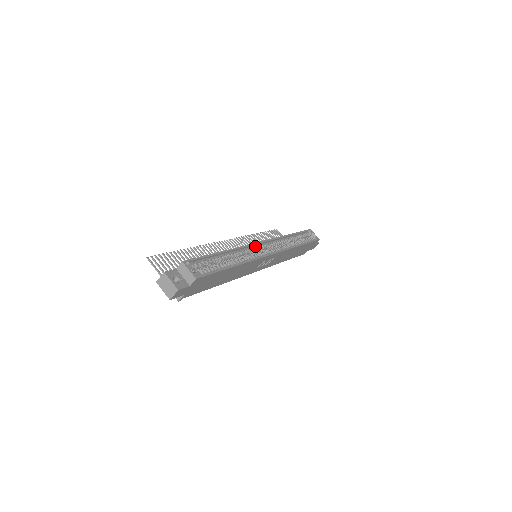
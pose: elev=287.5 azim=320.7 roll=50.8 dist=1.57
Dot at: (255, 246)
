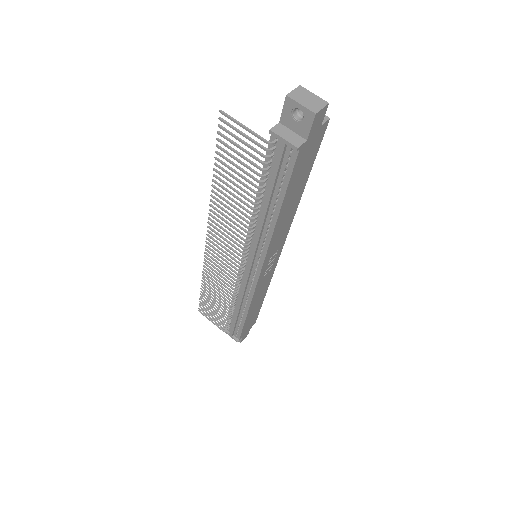
Dot at: occluded
